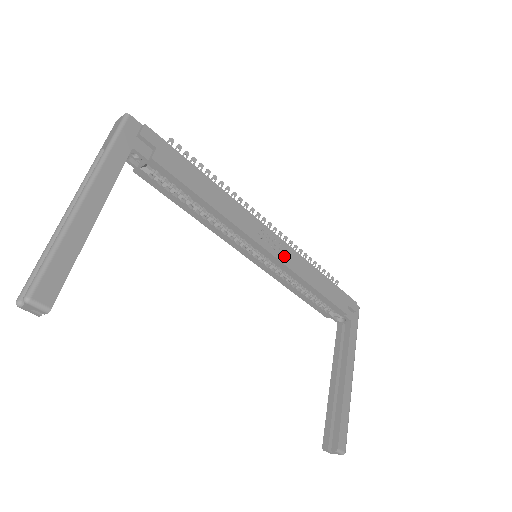
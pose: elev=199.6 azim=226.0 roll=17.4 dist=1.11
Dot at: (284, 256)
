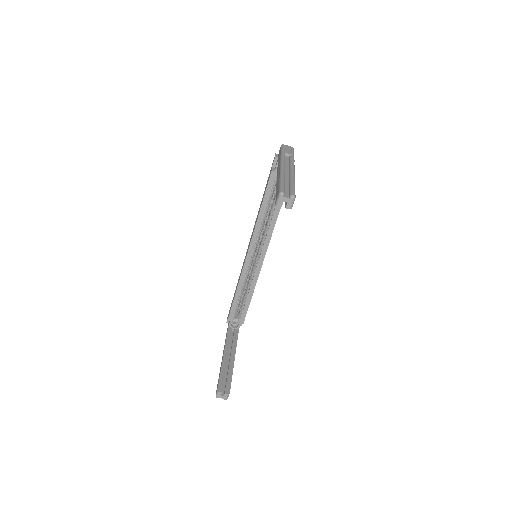
Dot at: occluded
